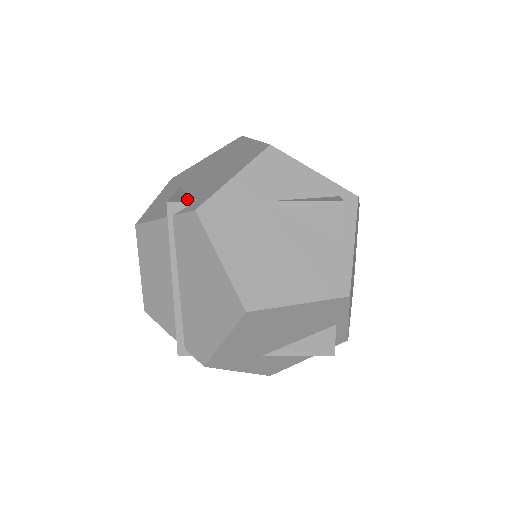
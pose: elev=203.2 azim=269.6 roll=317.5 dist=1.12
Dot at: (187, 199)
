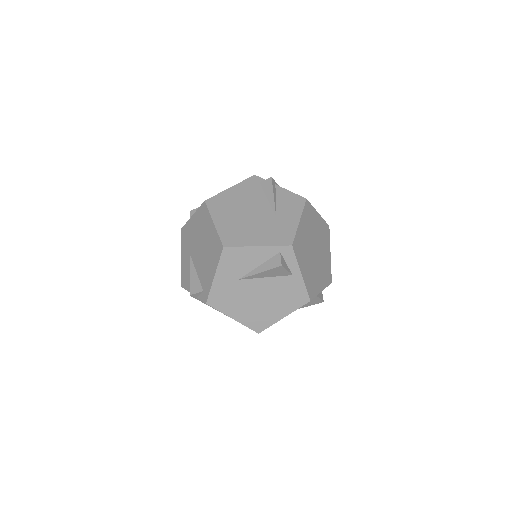
Dot at: (198, 287)
